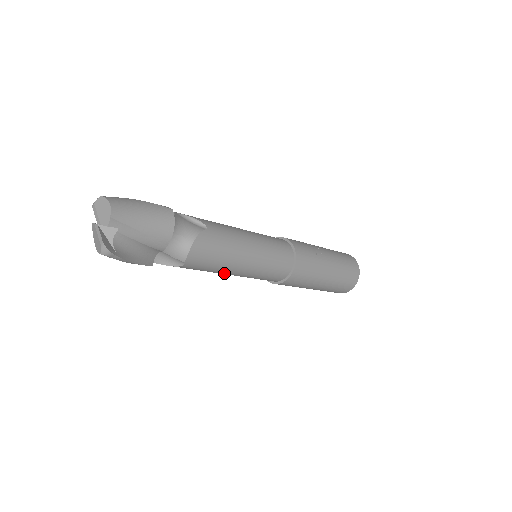
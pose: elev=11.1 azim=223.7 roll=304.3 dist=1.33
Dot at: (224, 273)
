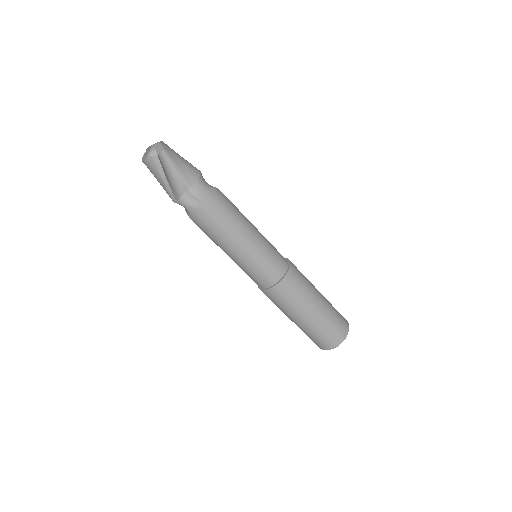
Dot at: (230, 241)
